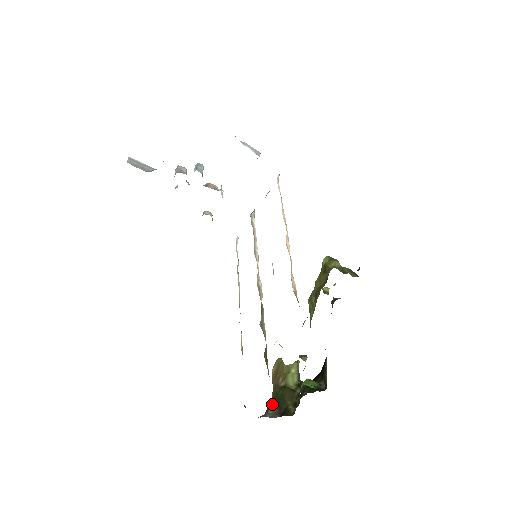
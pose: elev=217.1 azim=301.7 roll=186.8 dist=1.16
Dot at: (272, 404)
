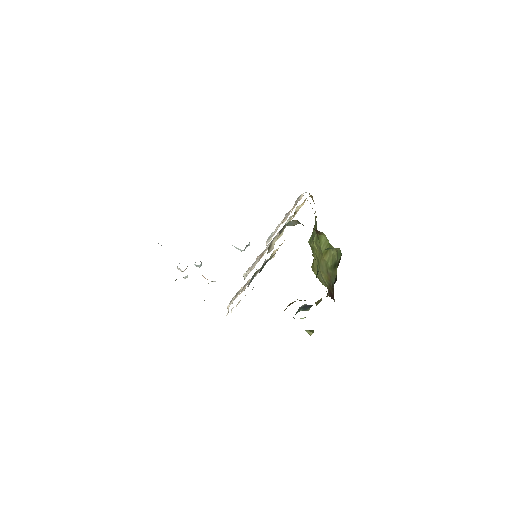
Dot at: occluded
